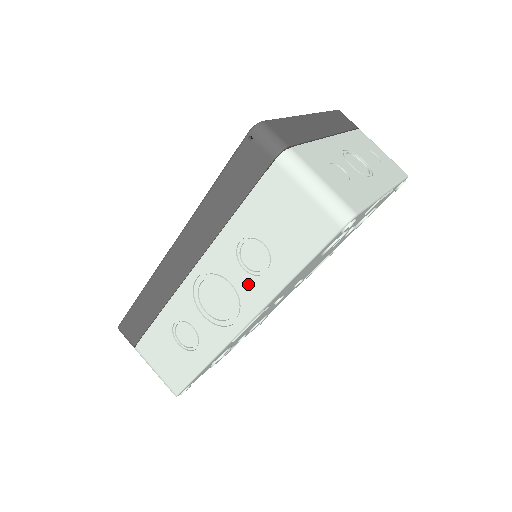
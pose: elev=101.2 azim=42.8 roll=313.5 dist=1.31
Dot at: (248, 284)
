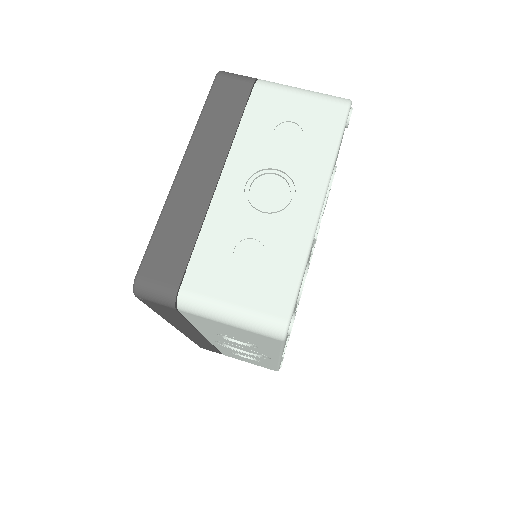
Dot at: (253, 349)
